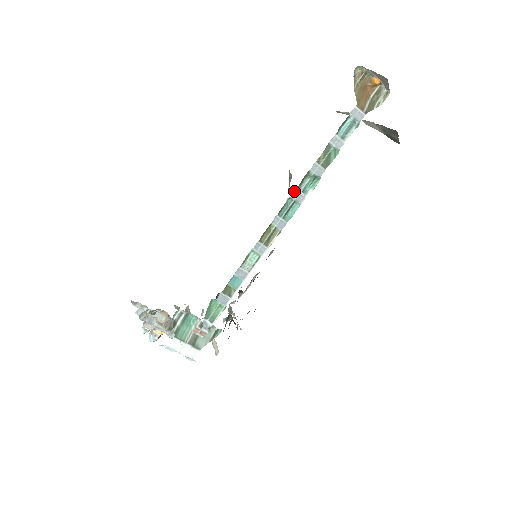
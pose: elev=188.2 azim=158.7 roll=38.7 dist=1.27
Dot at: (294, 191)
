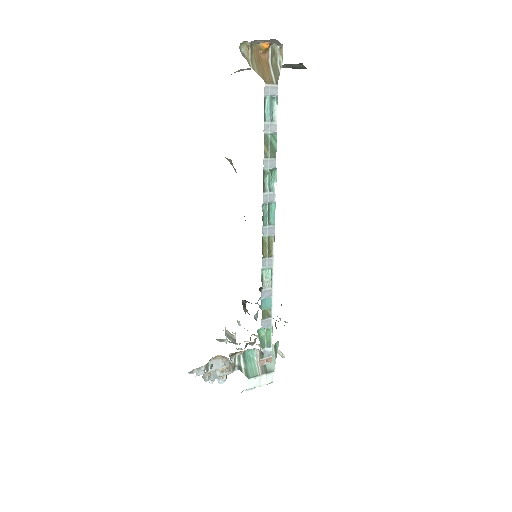
Dot at: (263, 196)
